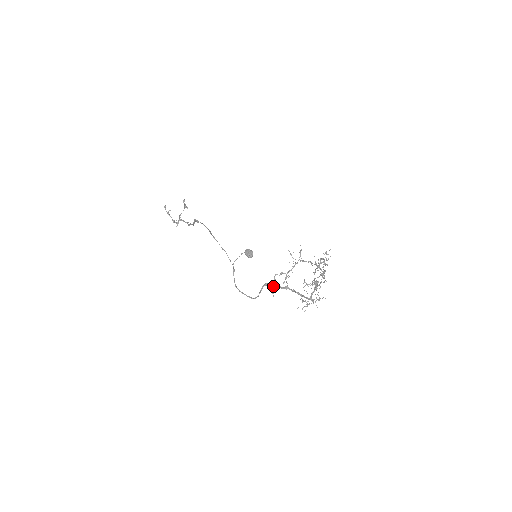
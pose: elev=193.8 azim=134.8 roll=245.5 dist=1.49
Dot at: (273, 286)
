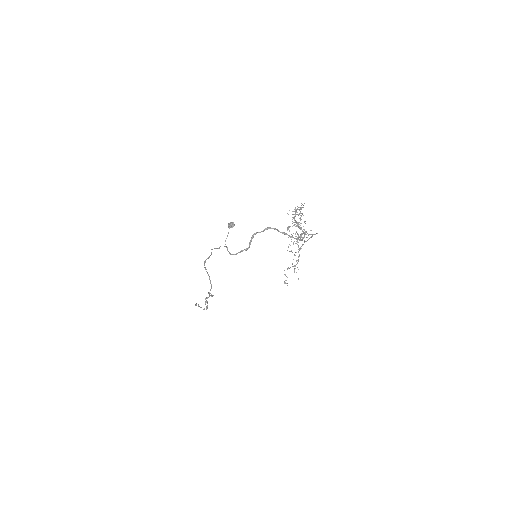
Dot at: (285, 280)
